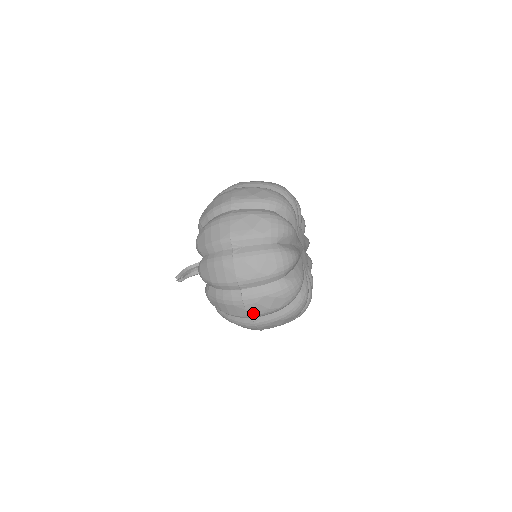
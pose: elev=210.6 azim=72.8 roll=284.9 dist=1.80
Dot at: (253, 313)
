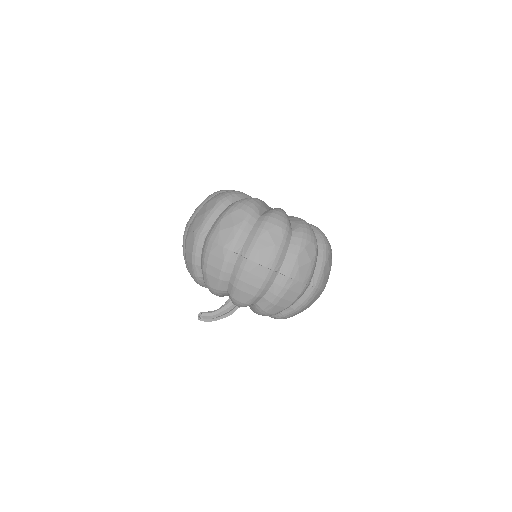
Dot at: (197, 228)
